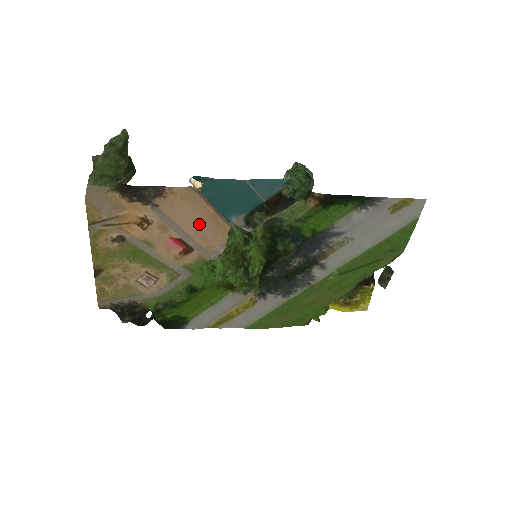
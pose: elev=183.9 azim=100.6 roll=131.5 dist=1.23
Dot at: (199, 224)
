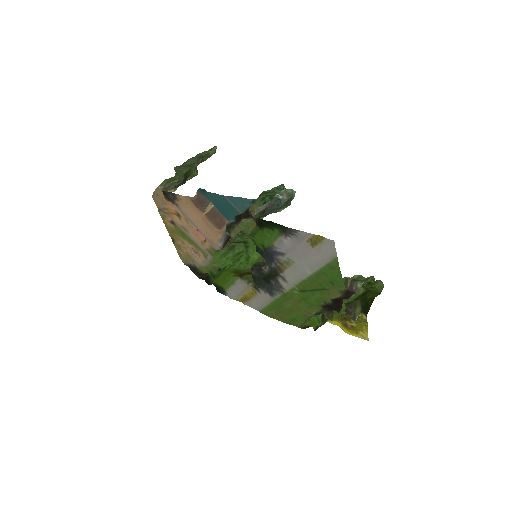
Dot at: (200, 222)
